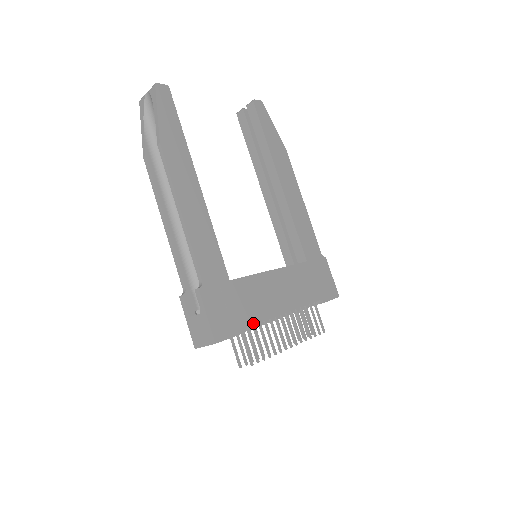
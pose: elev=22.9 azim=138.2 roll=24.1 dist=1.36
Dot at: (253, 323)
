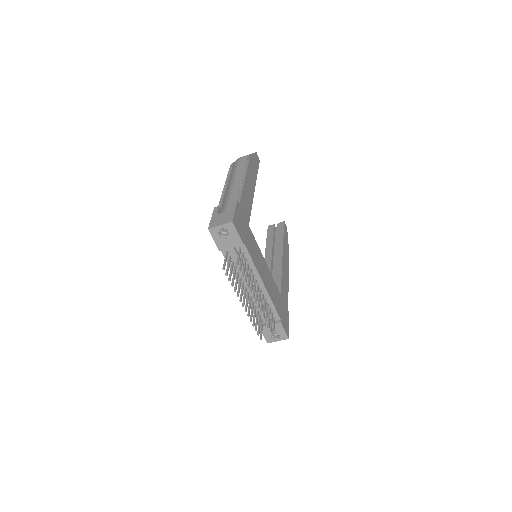
Dot at: (249, 253)
